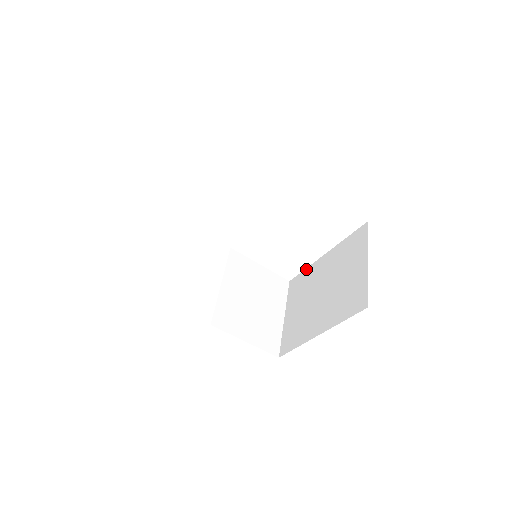
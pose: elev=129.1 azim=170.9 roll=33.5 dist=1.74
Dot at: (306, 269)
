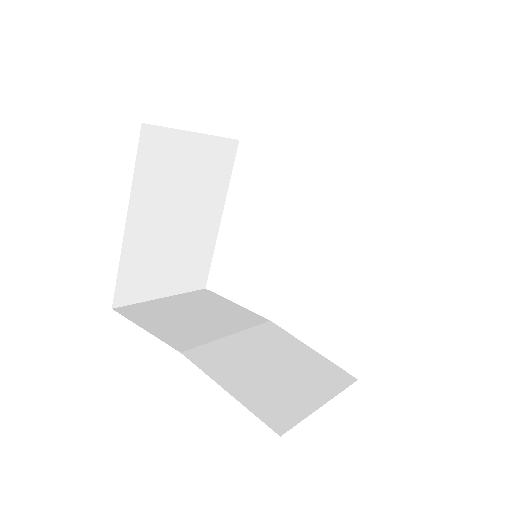
Dot at: occluded
